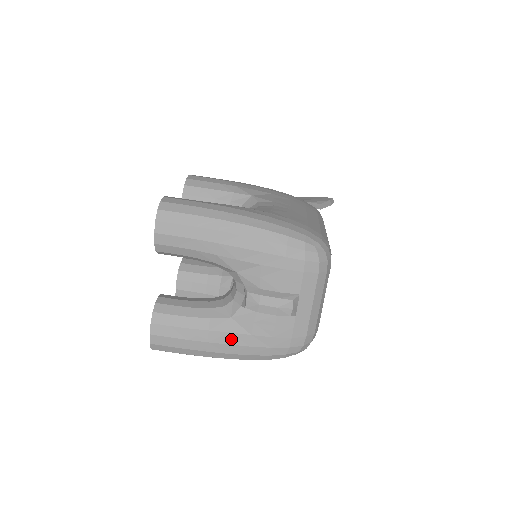
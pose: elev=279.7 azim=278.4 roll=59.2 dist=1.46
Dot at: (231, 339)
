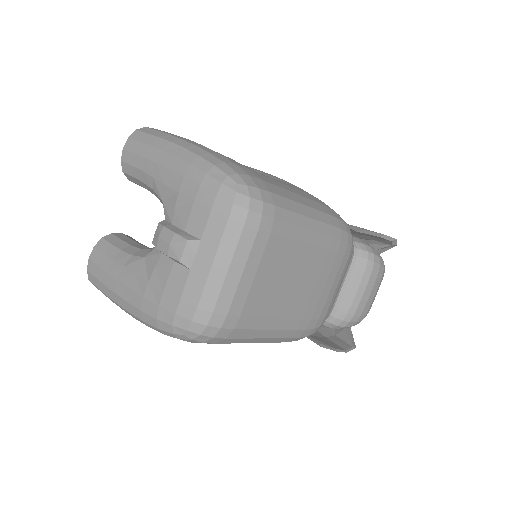
Dot at: (134, 282)
